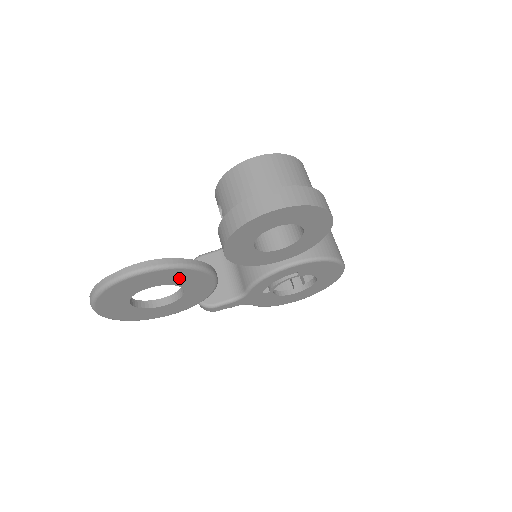
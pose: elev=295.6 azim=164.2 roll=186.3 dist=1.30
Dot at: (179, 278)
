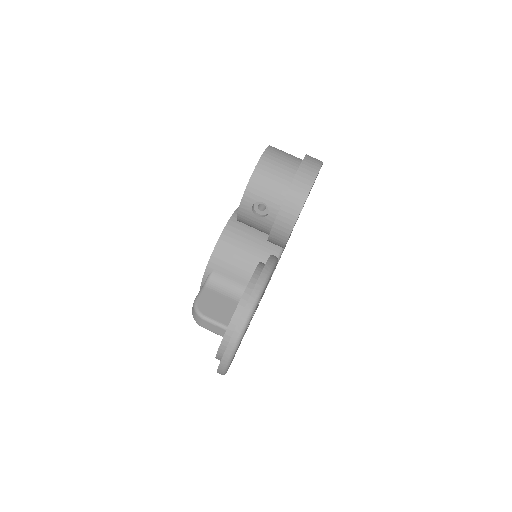
Dot at: occluded
